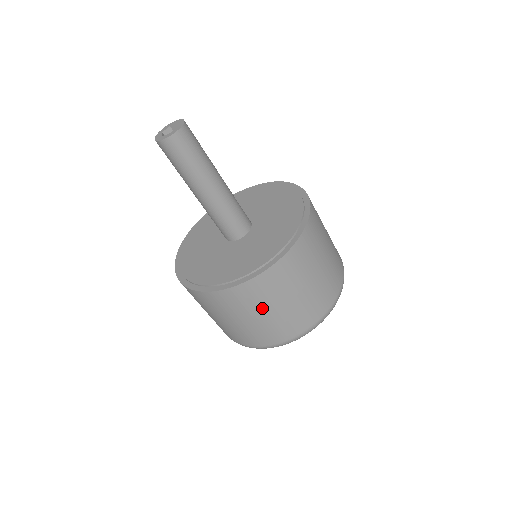
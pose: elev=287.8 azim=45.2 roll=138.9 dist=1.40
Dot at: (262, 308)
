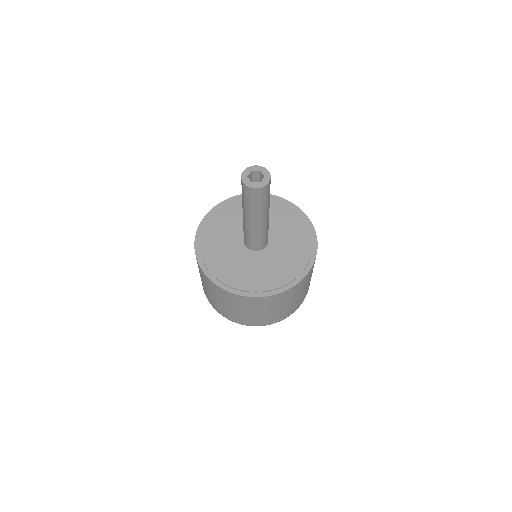
Dot at: (221, 300)
